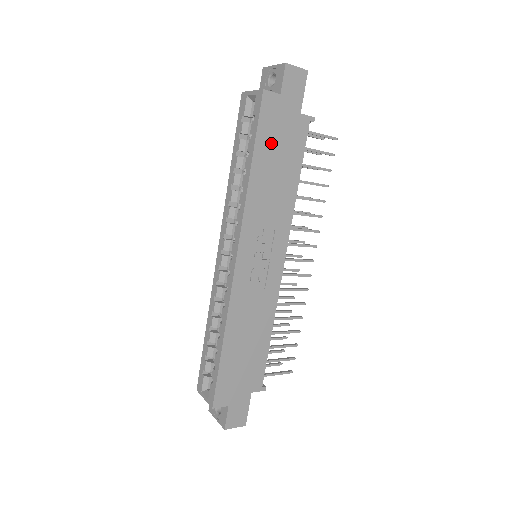
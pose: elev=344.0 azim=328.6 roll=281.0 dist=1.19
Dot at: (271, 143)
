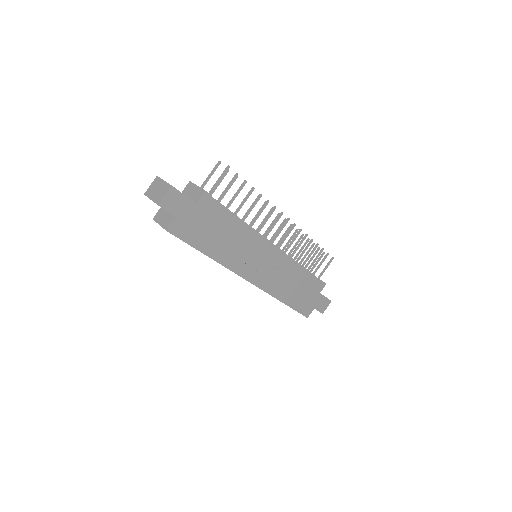
Dot at: (201, 235)
